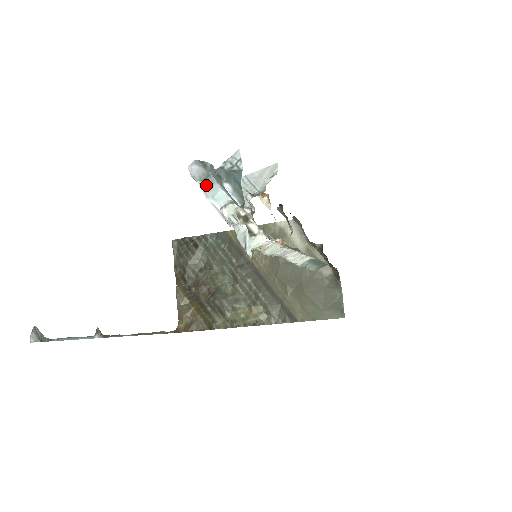
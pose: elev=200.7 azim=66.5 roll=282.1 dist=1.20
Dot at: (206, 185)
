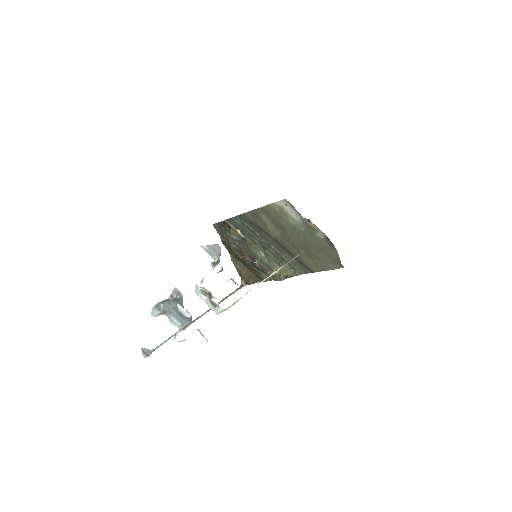
Dot at: (166, 315)
